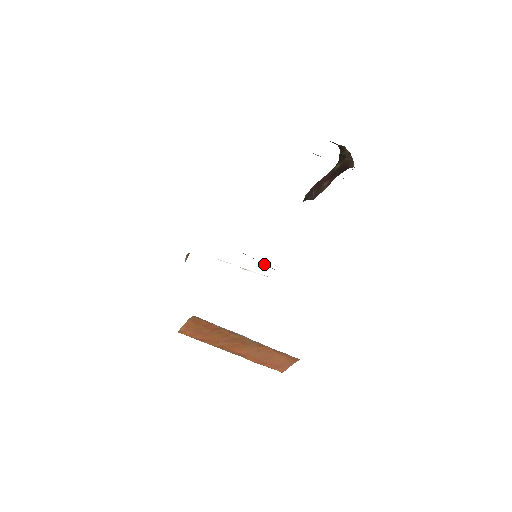
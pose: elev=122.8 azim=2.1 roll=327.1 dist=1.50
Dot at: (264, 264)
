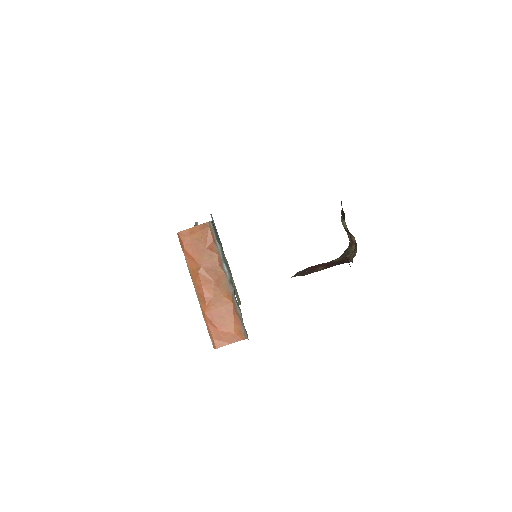
Dot at: (237, 293)
